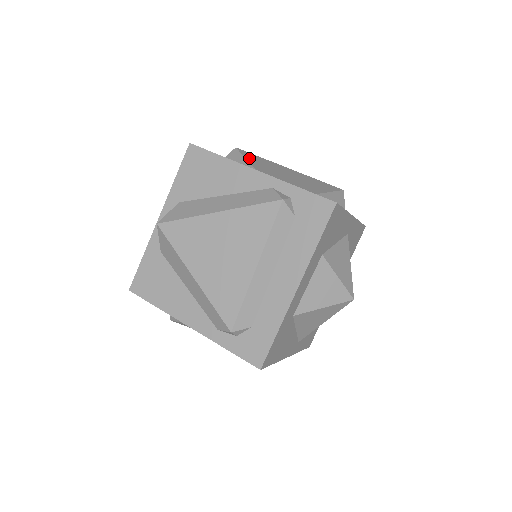
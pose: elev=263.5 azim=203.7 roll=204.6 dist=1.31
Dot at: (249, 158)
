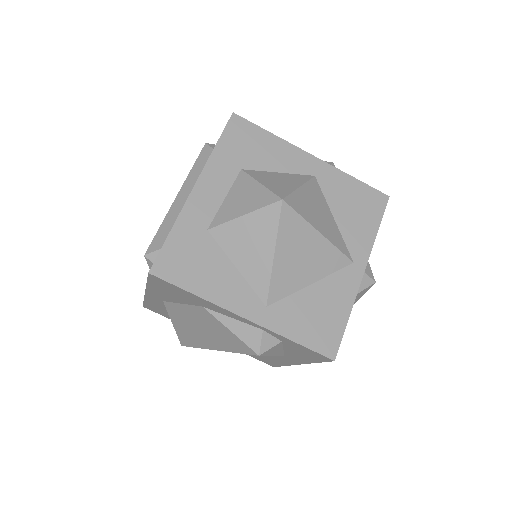
Dot at: occluded
